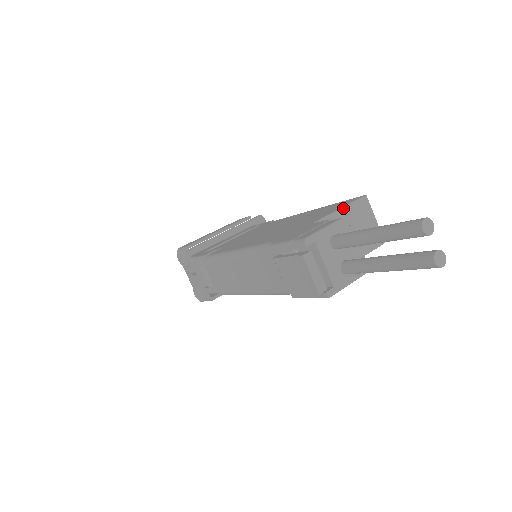
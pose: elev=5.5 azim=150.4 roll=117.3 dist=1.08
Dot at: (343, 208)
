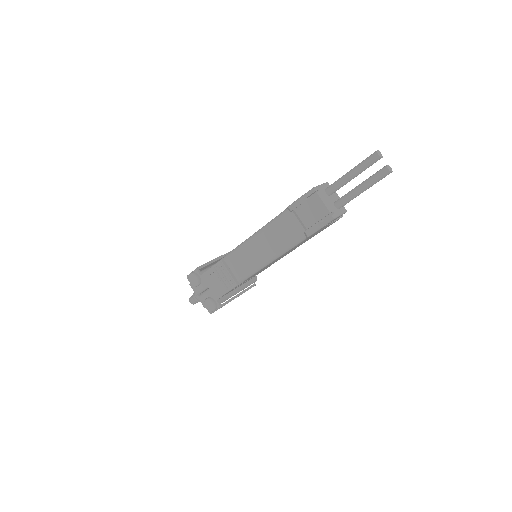
Dot at: occluded
